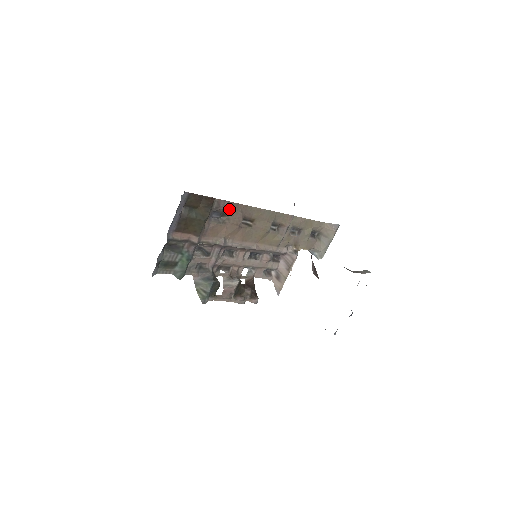
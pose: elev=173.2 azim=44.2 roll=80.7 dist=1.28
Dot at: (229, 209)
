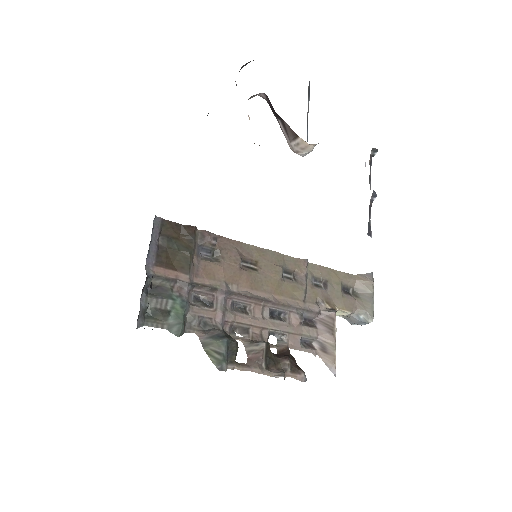
Dot at: (219, 245)
